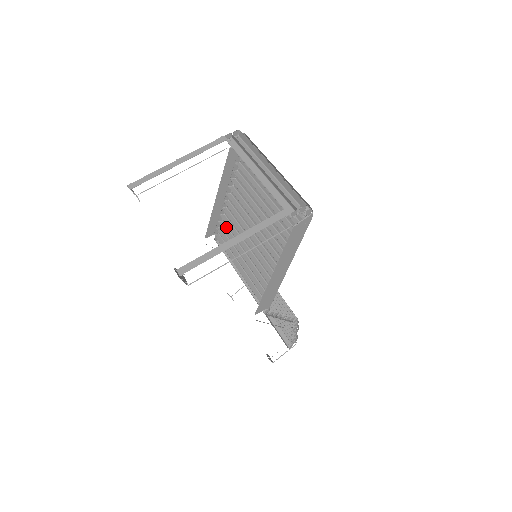
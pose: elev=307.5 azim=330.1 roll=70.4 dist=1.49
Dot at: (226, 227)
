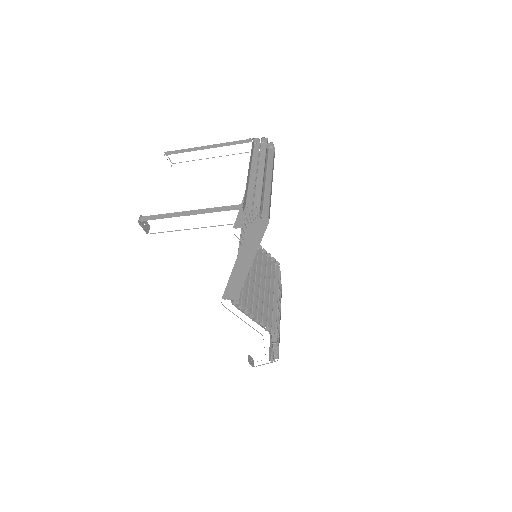
Dot at: occluded
